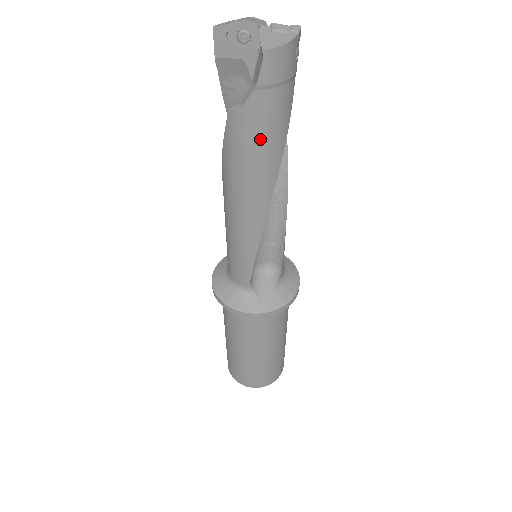
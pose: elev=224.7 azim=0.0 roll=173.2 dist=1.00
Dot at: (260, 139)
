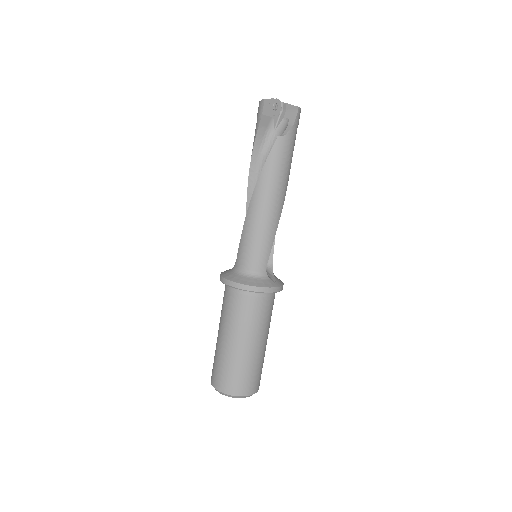
Dot at: (290, 154)
